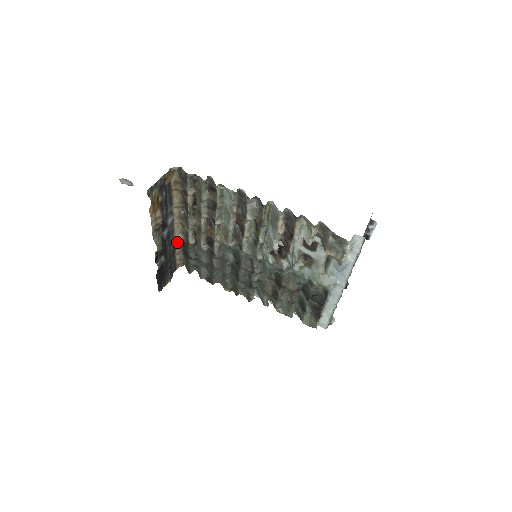
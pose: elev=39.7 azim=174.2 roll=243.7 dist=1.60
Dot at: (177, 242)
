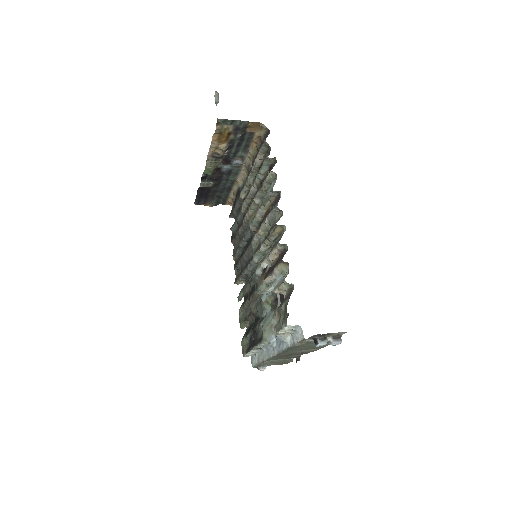
Dot at: (238, 185)
